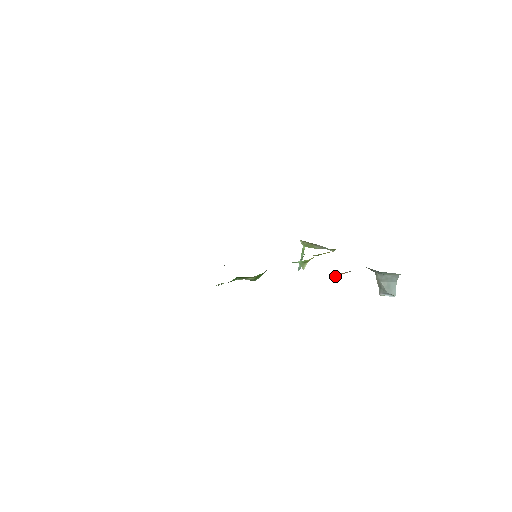
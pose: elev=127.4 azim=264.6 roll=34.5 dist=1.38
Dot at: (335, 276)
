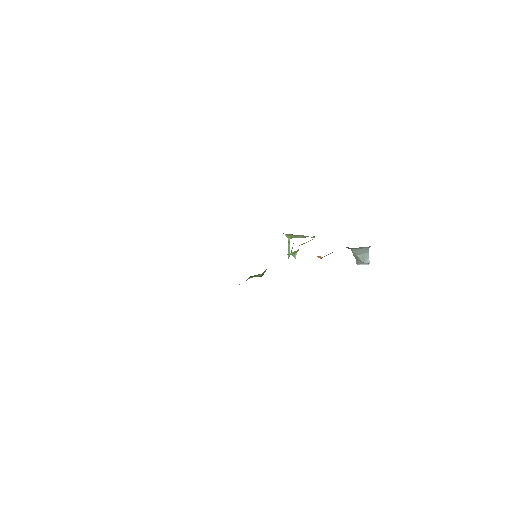
Dot at: (321, 258)
